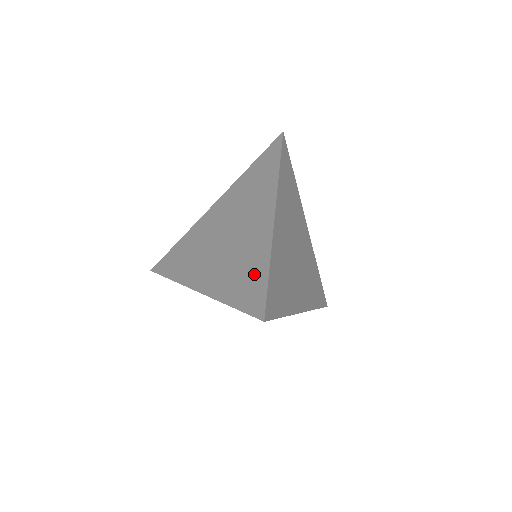
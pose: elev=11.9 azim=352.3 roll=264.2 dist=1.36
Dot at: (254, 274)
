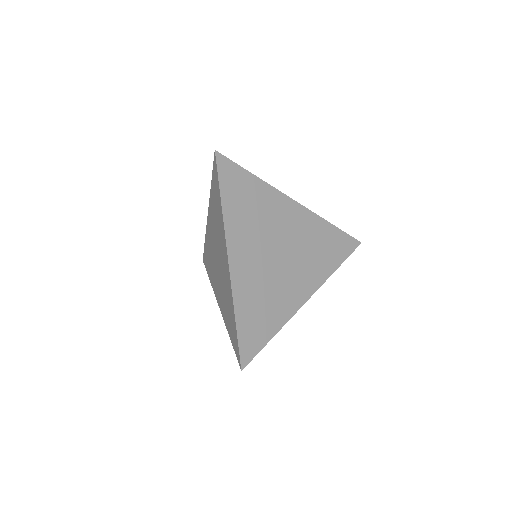
Dot at: (232, 320)
